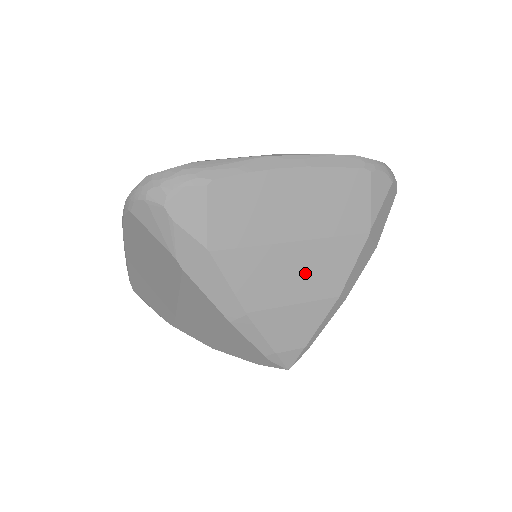
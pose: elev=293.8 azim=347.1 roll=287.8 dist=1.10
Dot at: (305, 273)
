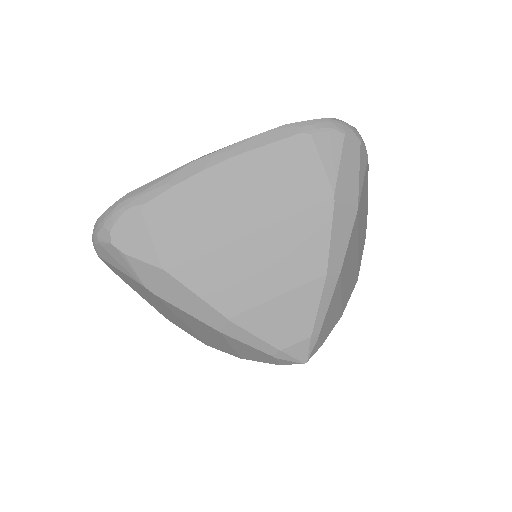
Dot at: (276, 262)
